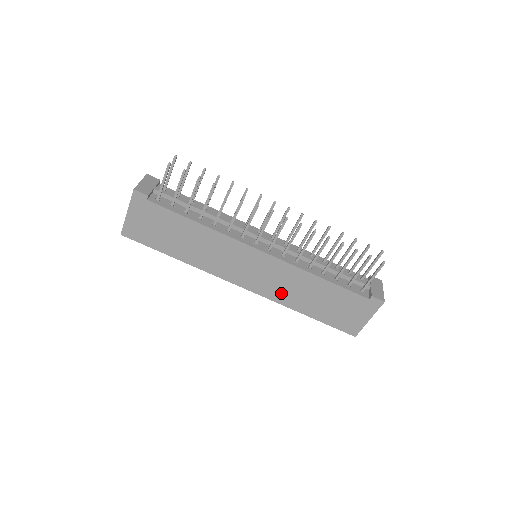
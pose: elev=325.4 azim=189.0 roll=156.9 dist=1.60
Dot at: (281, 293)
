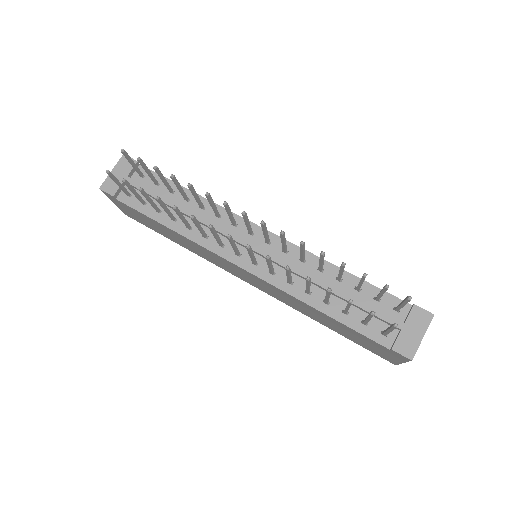
Dot at: (289, 303)
